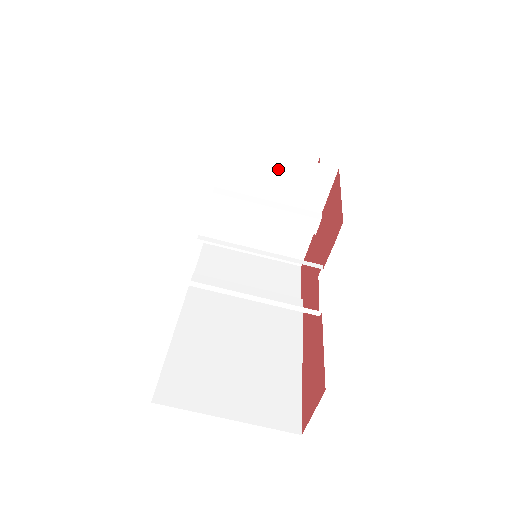
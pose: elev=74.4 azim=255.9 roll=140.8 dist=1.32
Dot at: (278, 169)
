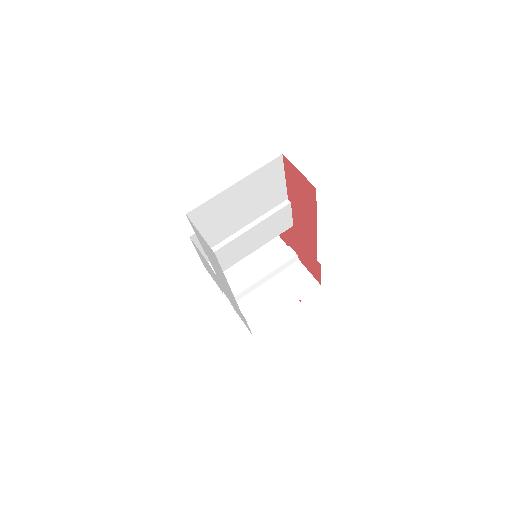
Dot at: occluded
